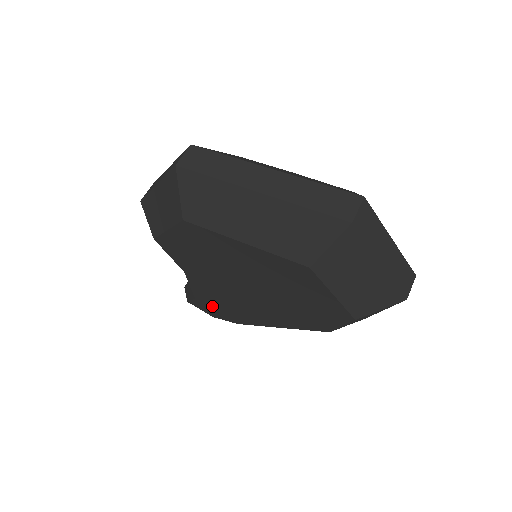
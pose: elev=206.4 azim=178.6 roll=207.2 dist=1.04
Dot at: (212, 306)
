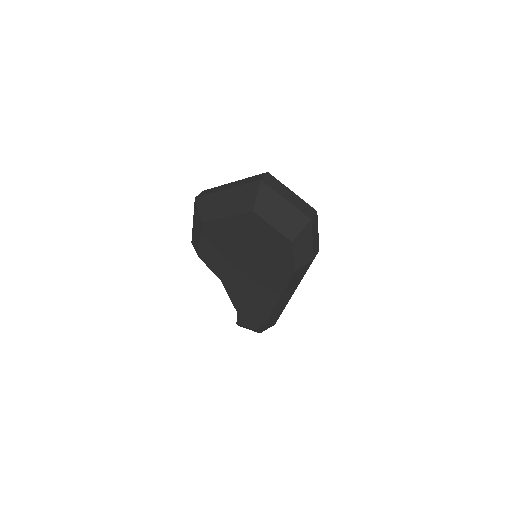
Dot at: (247, 312)
